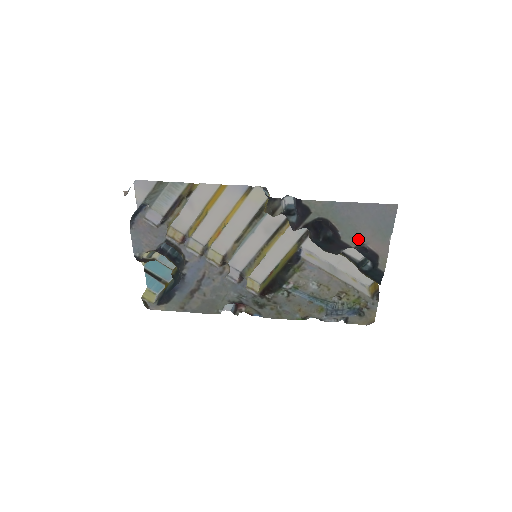
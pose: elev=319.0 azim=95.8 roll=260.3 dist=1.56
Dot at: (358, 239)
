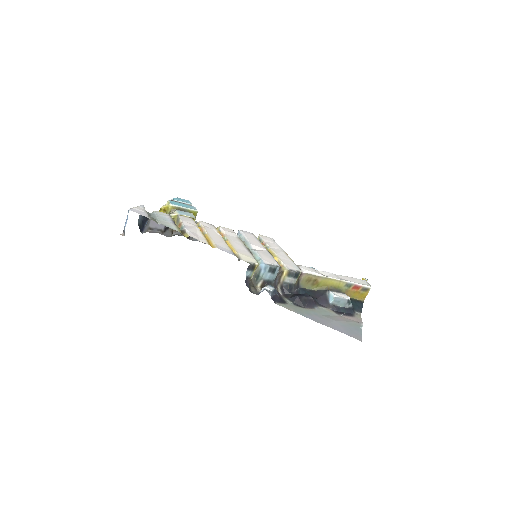
Dot at: (333, 314)
